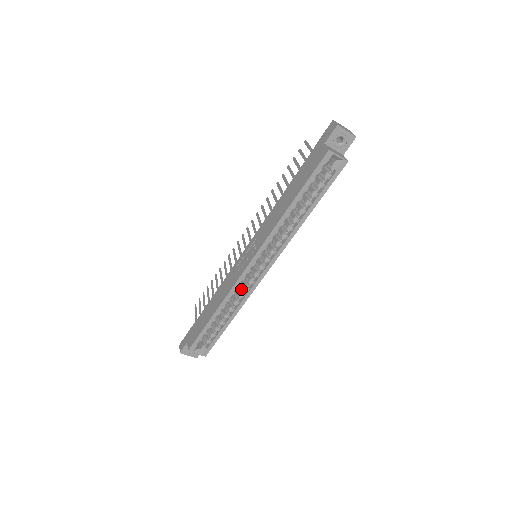
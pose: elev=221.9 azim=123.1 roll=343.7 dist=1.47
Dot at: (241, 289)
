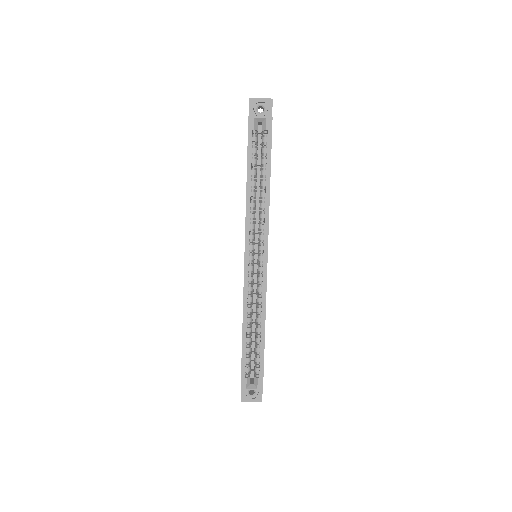
Dot at: (257, 294)
